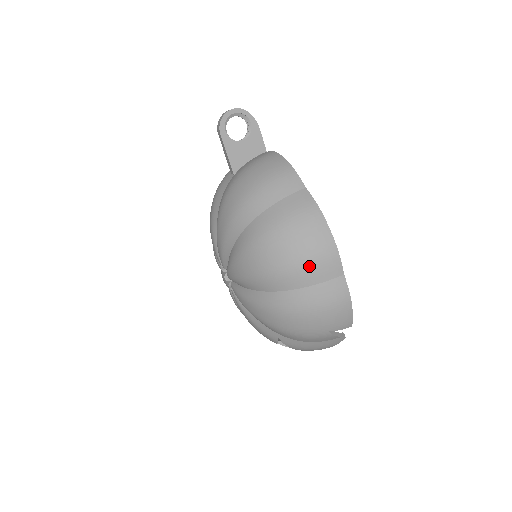
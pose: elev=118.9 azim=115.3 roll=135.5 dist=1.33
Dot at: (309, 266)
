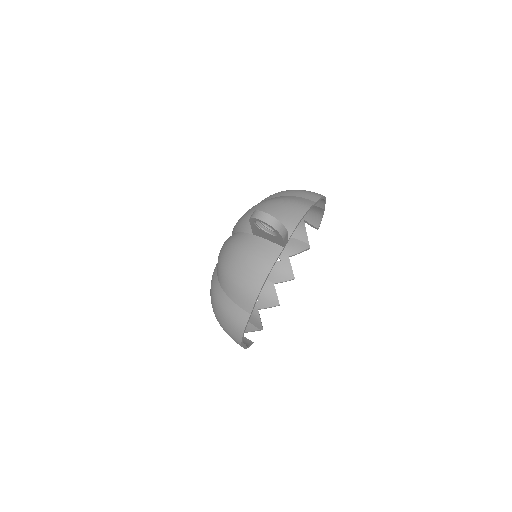
Dot at: (225, 331)
